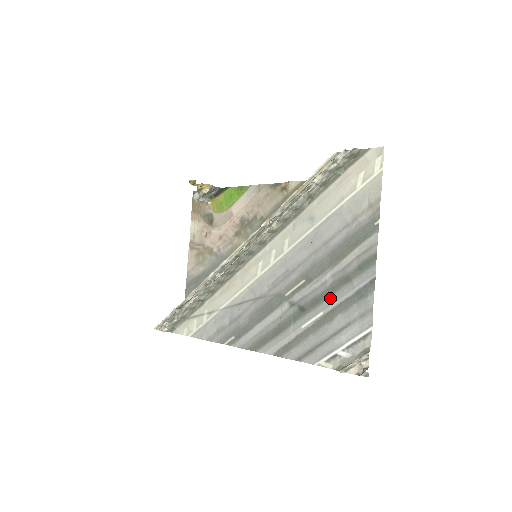
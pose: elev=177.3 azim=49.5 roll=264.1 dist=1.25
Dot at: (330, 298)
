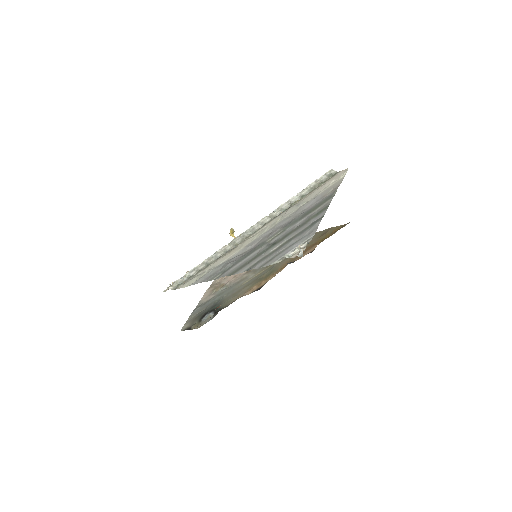
Dot at: (294, 232)
